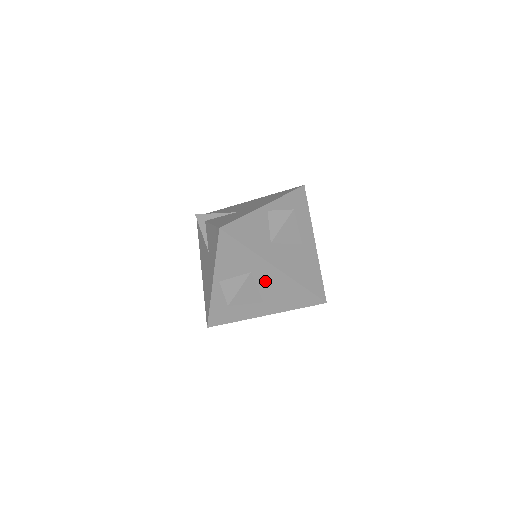
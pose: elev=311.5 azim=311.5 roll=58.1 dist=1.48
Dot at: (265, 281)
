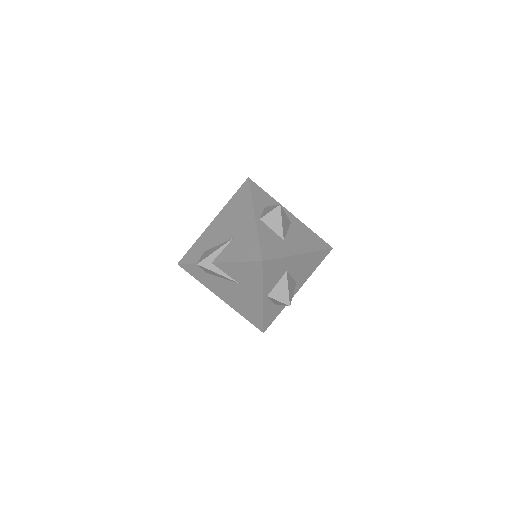
Dot at: (296, 269)
